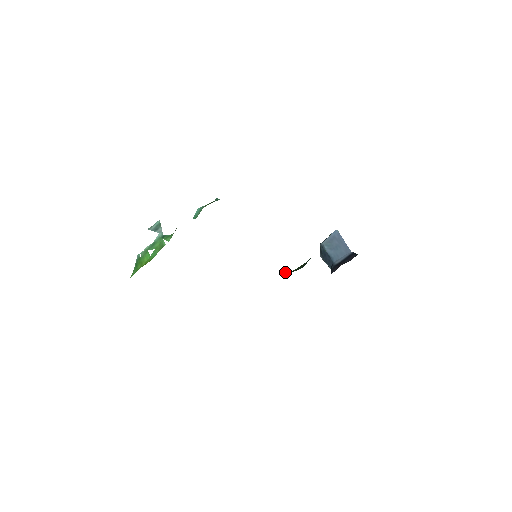
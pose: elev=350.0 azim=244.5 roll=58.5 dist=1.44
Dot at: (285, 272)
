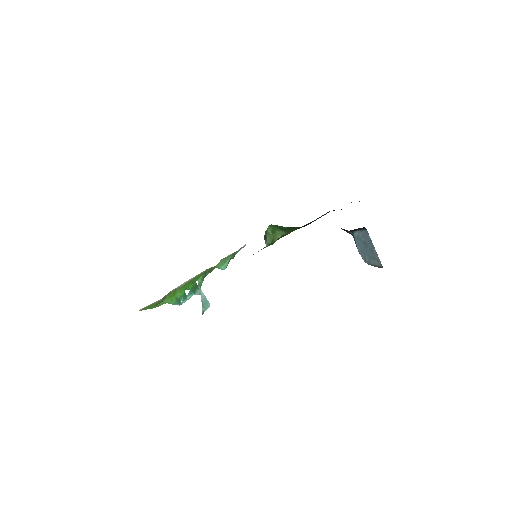
Dot at: occluded
